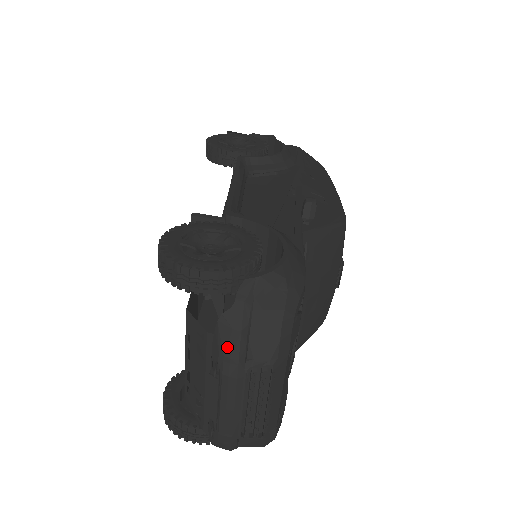
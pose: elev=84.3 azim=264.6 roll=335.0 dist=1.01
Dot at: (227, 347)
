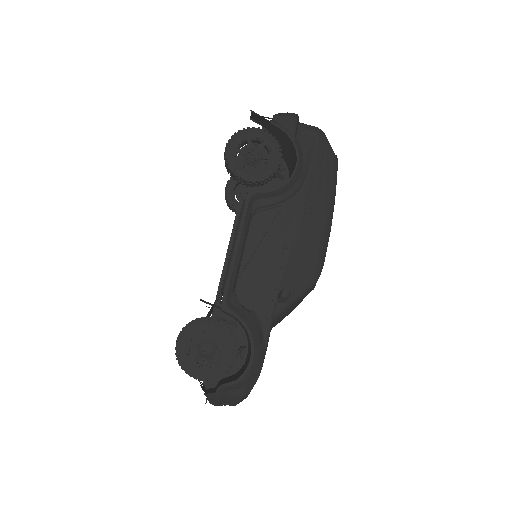
Dot at: (211, 401)
